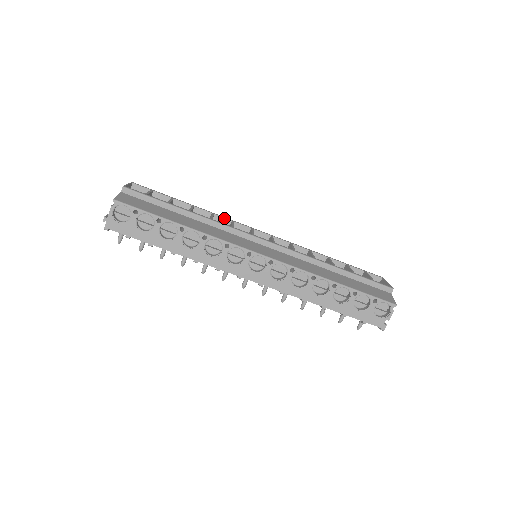
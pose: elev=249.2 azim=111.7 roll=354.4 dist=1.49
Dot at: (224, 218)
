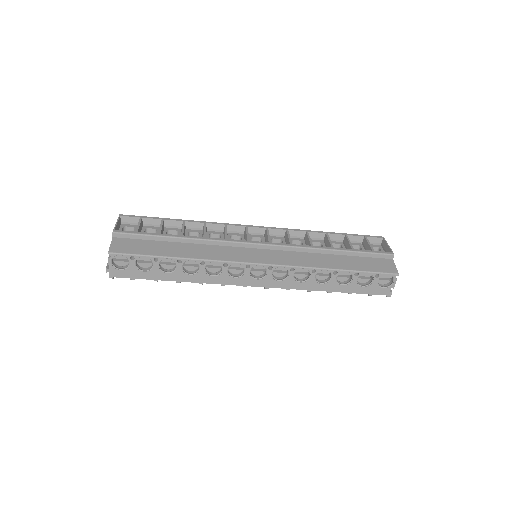
Dot at: (217, 224)
